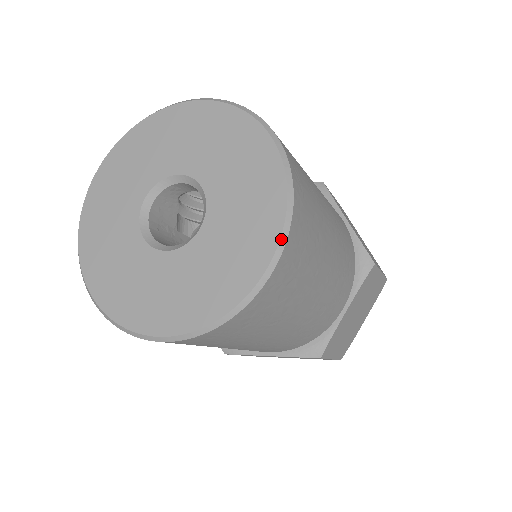
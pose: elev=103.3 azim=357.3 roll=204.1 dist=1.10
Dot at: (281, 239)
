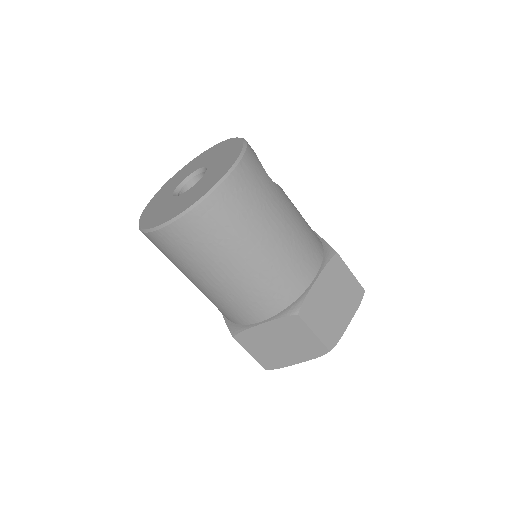
Dot at: (182, 213)
